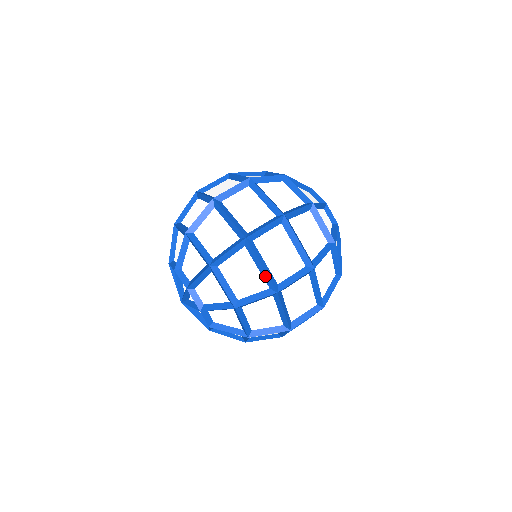
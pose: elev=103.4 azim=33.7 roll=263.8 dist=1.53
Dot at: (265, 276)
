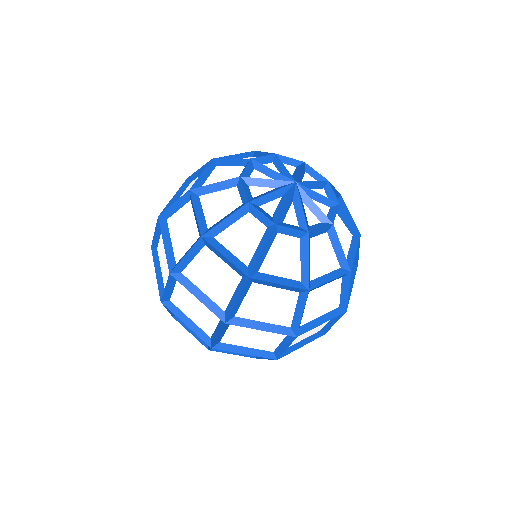
Dot at: (256, 354)
